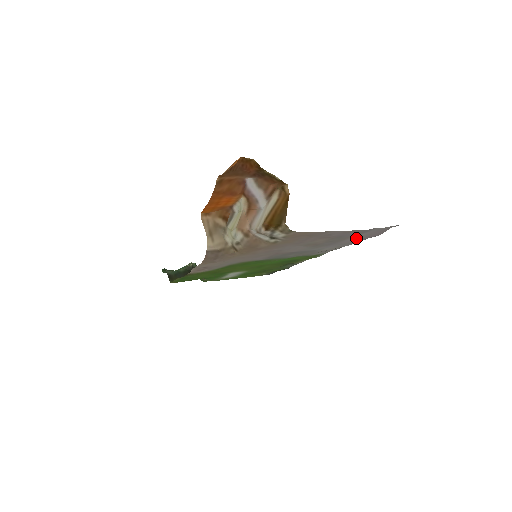
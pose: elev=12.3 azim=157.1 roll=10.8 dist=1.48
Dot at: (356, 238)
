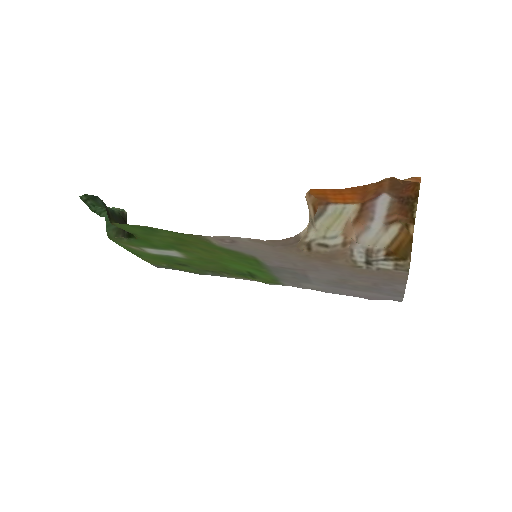
Dot at: (362, 293)
